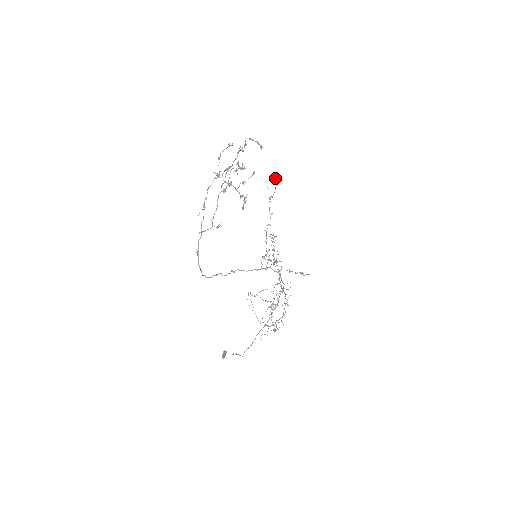
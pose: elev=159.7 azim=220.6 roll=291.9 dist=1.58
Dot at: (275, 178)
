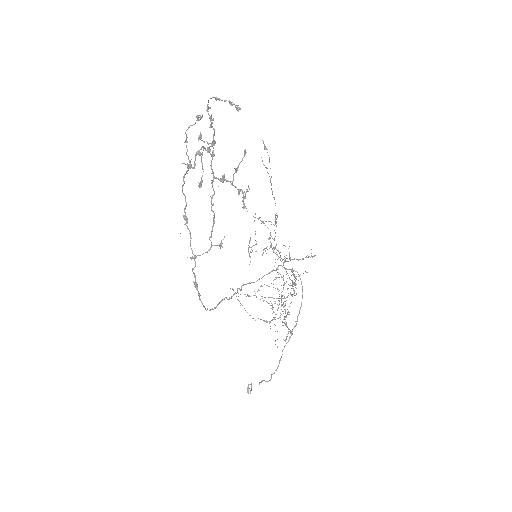
Dot at: (264, 148)
